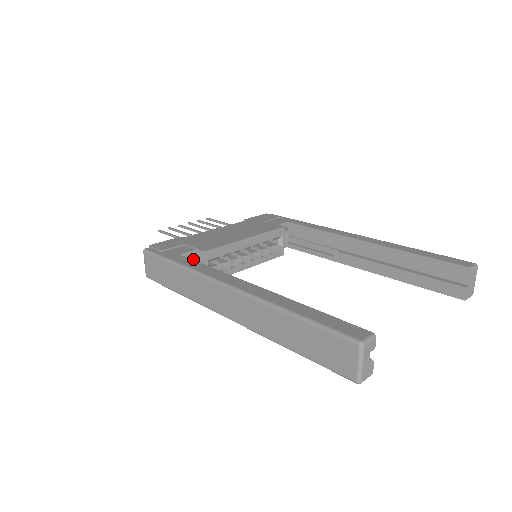
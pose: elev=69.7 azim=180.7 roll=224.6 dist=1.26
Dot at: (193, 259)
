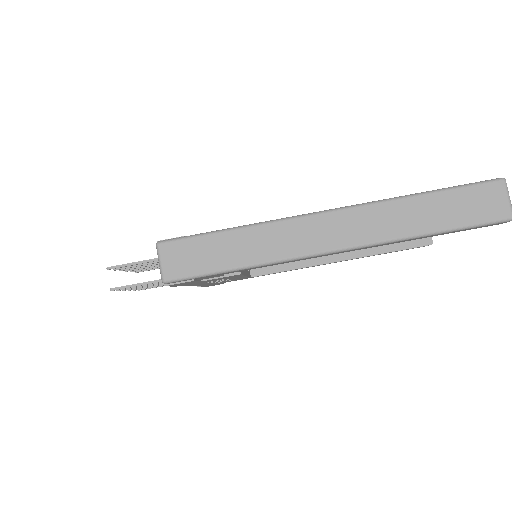
Dot at: occluded
